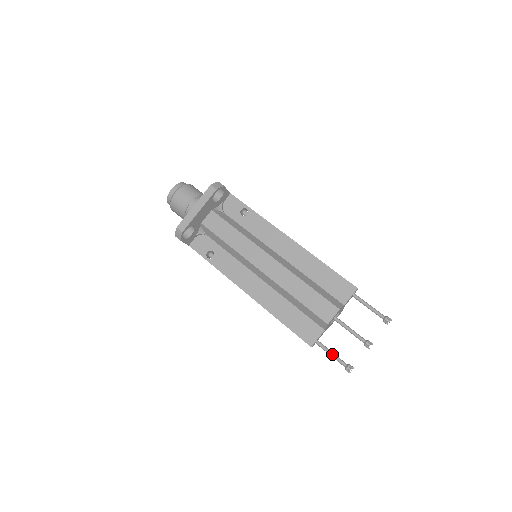
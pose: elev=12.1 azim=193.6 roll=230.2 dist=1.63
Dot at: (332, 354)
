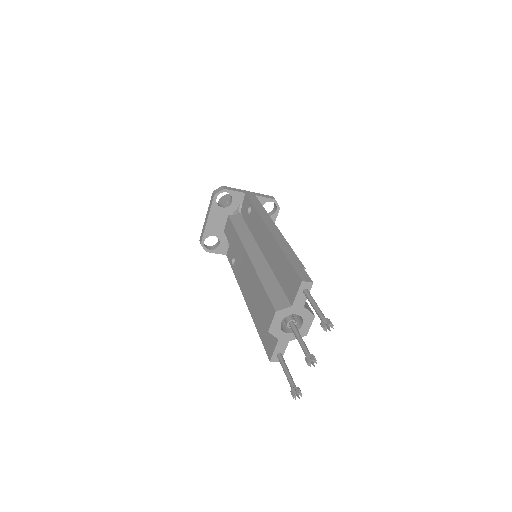
Dot at: (285, 372)
